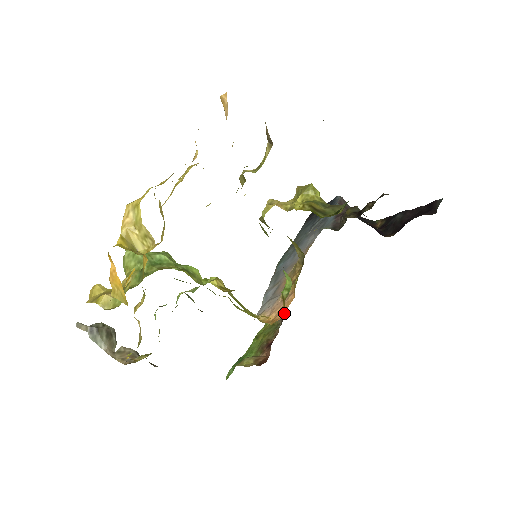
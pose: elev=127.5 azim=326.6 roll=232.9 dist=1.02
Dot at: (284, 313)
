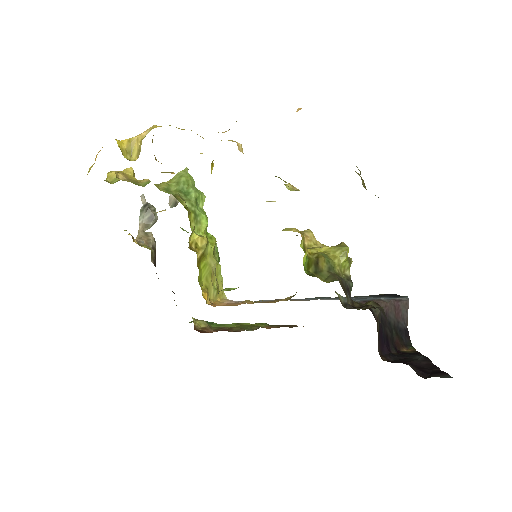
Dot at: (219, 305)
